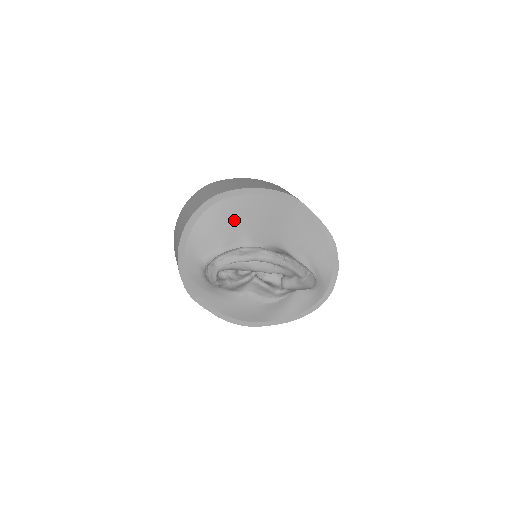
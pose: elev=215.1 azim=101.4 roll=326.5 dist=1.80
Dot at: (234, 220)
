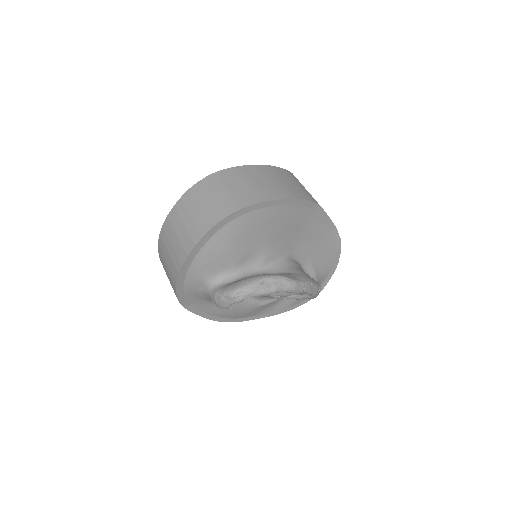
Dot at: (251, 236)
